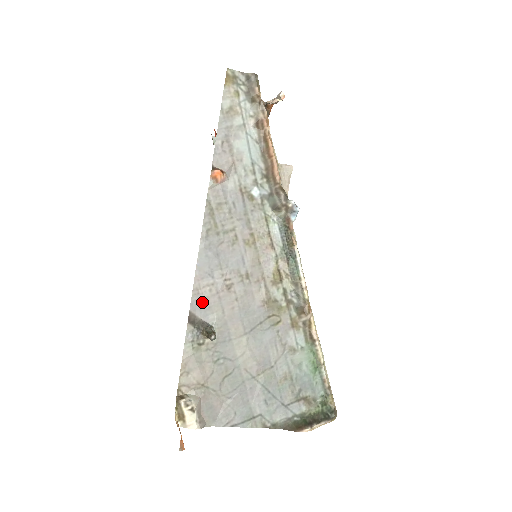
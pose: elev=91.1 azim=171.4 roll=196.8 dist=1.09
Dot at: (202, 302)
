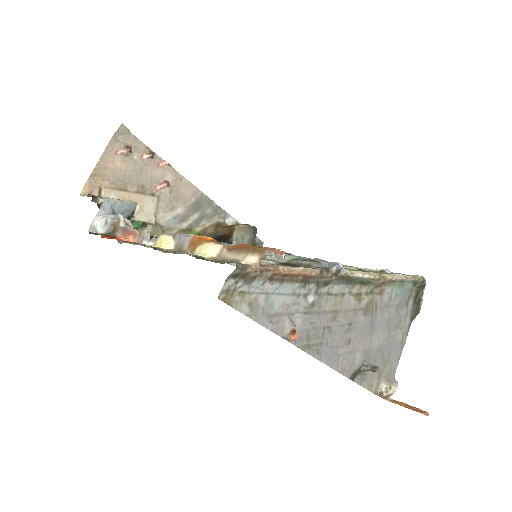
Dot at: (348, 367)
